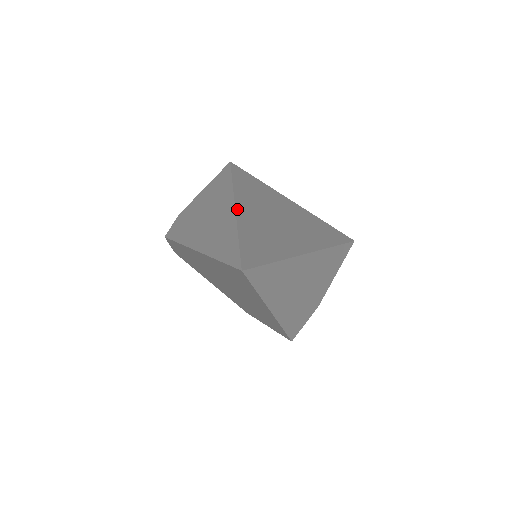
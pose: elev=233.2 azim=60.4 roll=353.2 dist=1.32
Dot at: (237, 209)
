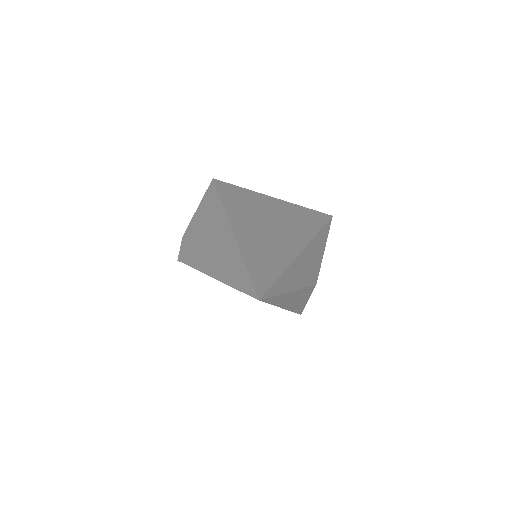
Dot at: (236, 235)
